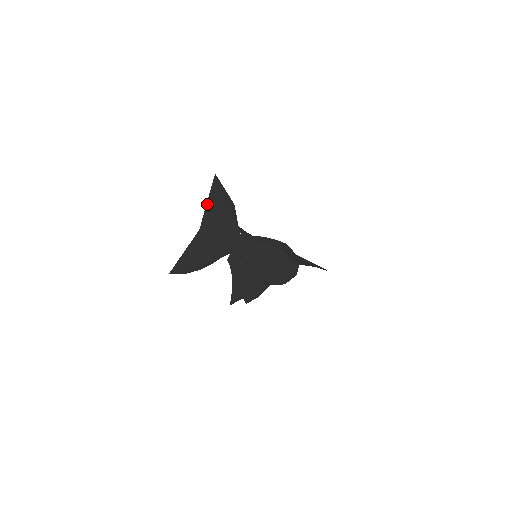
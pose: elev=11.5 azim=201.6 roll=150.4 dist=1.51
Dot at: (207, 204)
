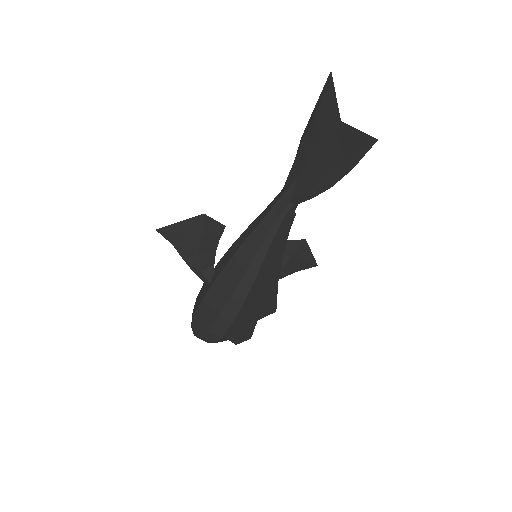
Dot at: (335, 98)
